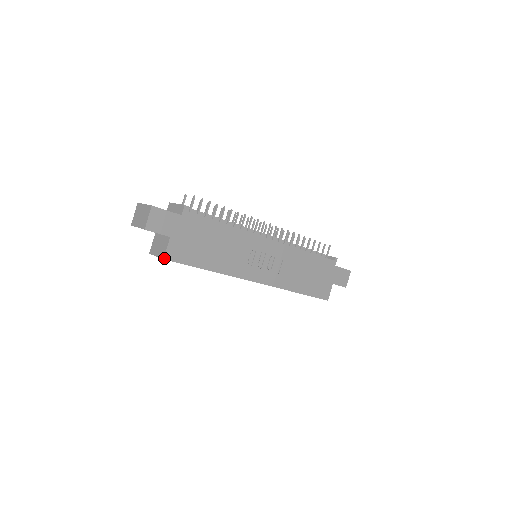
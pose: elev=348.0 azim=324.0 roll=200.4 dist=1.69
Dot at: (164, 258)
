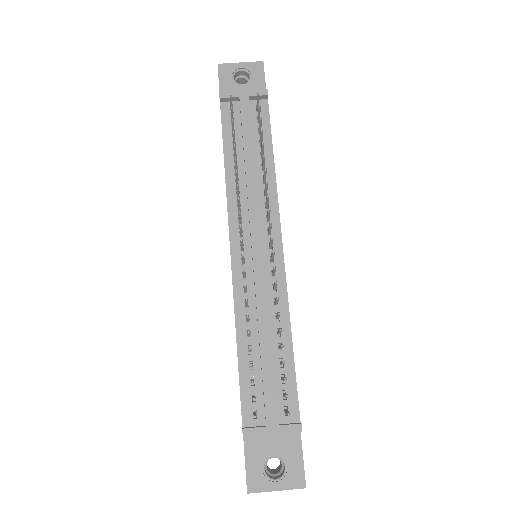
Dot at: occluded
